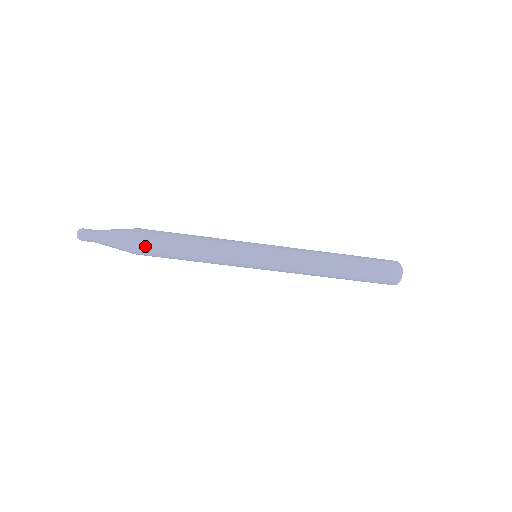
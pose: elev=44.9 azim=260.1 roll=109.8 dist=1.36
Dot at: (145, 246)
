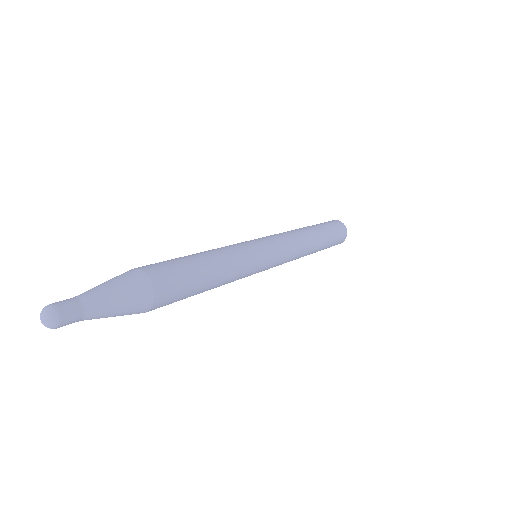
Dot at: occluded
